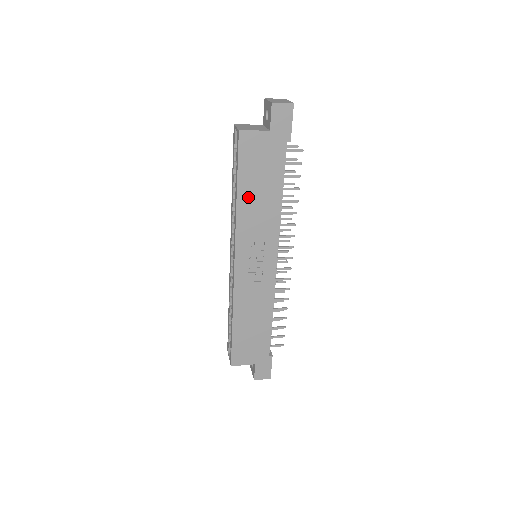
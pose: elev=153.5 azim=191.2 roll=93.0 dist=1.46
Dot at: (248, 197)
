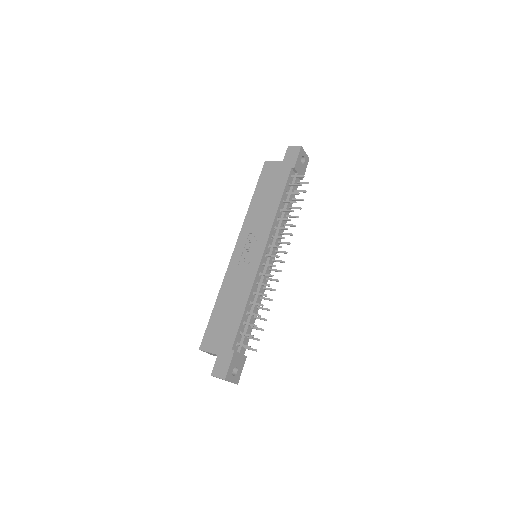
Dot at: (258, 202)
